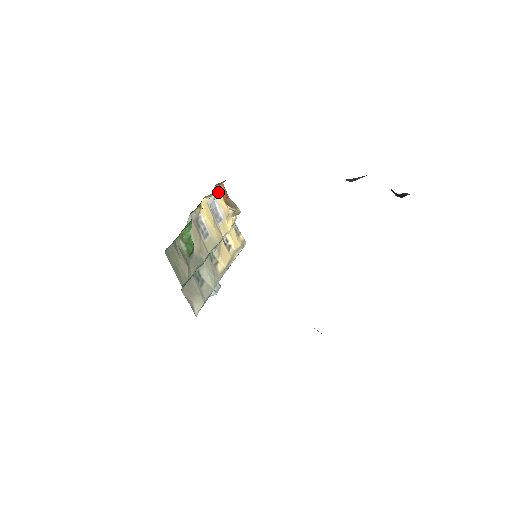
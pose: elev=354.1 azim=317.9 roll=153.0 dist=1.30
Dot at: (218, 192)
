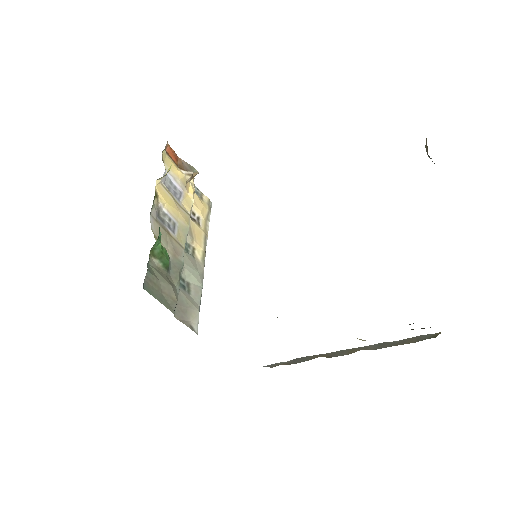
Dot at: (166, 159)
